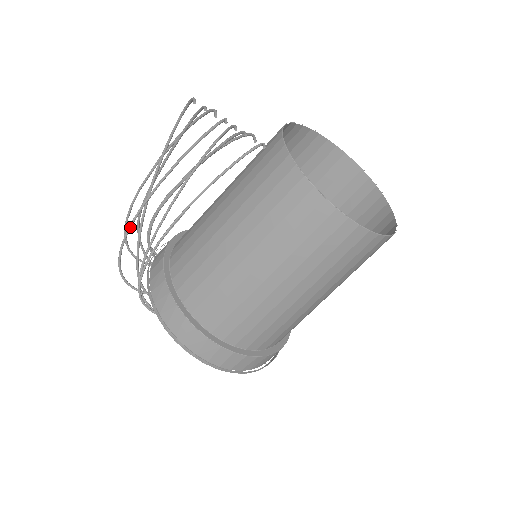
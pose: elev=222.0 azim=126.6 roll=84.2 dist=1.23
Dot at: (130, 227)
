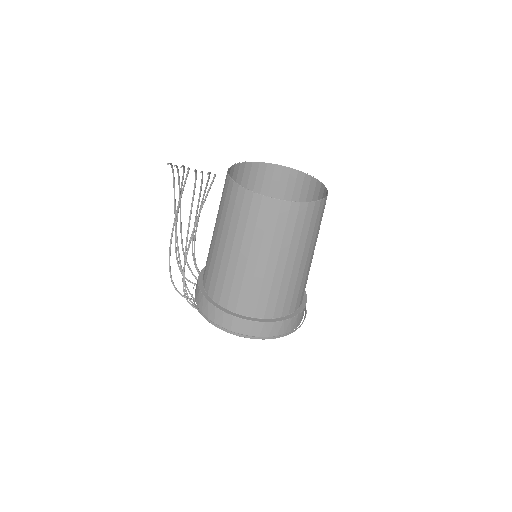
Dot at: (169, 254)
